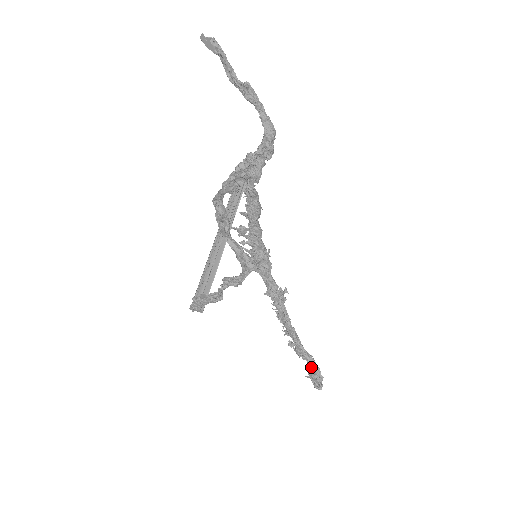
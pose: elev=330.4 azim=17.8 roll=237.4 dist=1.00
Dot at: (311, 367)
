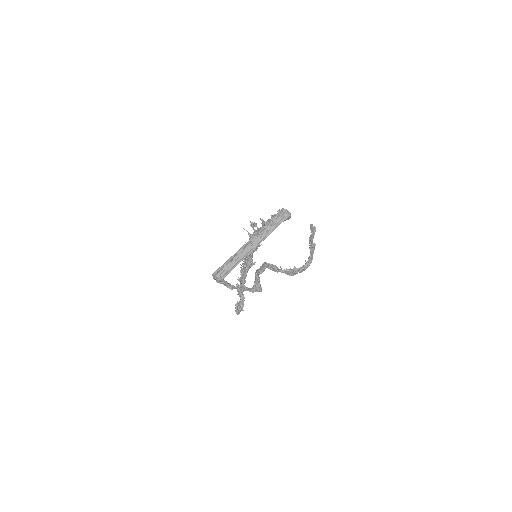
Dot at: (240, 302)
